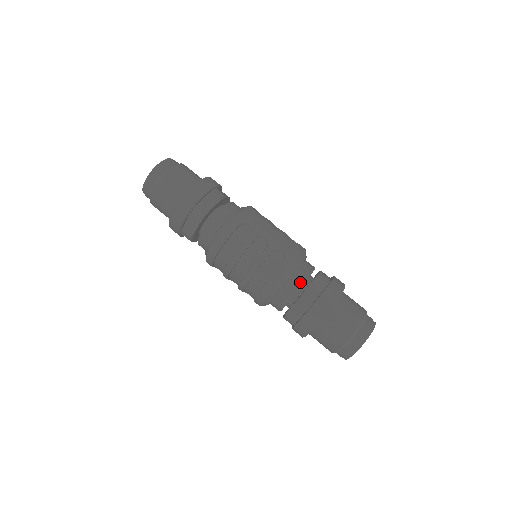
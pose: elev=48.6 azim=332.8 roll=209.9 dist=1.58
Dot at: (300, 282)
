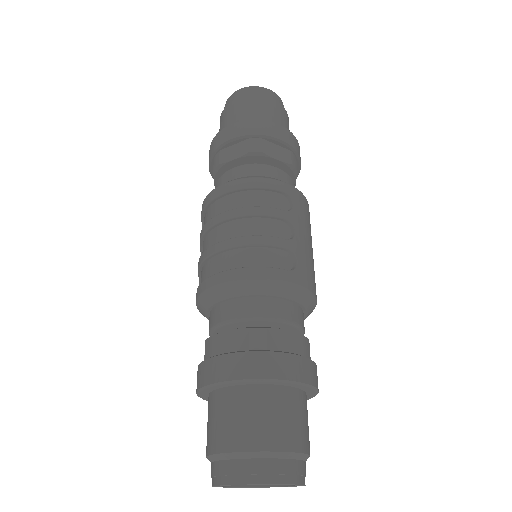
Dot at: (276, 314)
